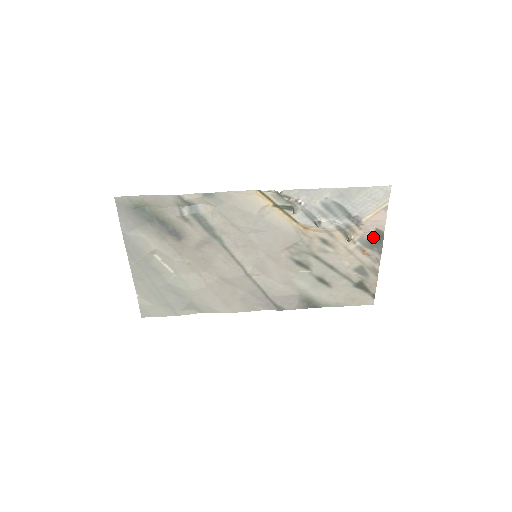
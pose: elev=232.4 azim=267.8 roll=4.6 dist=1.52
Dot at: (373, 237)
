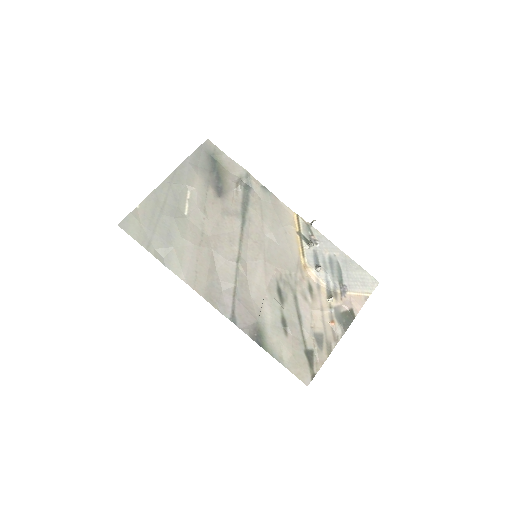
Dot at: (346, 313)
